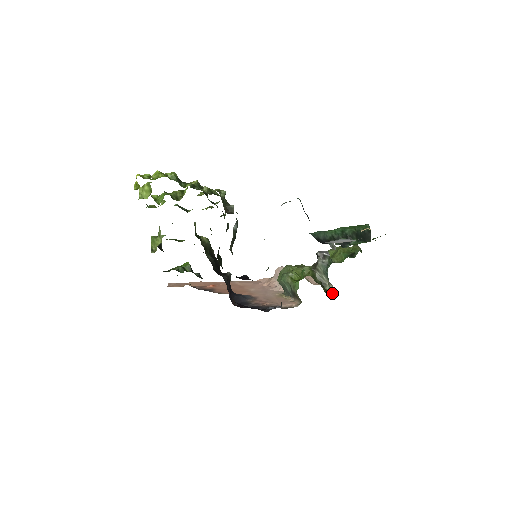
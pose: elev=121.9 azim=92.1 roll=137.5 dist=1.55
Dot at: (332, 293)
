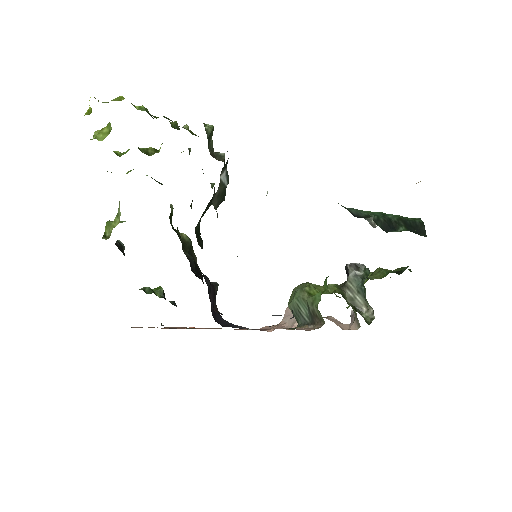
Dot at: (372, 320)
